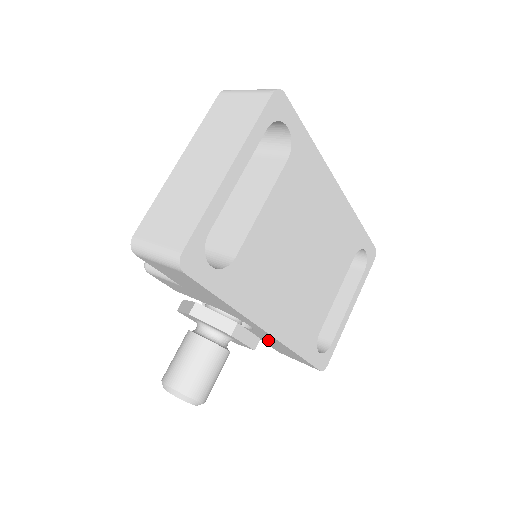
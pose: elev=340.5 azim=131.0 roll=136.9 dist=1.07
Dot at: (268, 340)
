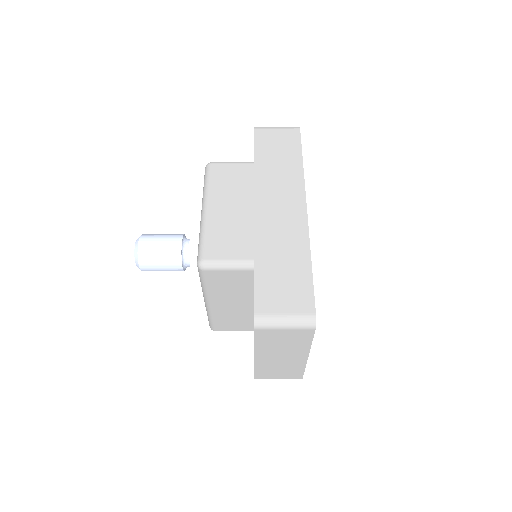
Dot at: occluded
